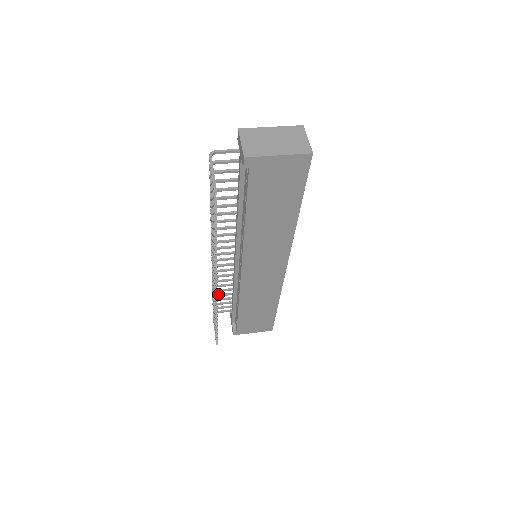
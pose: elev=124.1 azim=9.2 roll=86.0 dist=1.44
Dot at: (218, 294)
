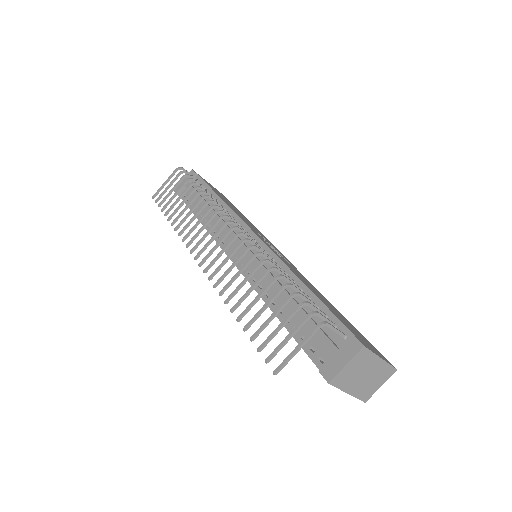
Dot at: (199, 185)
